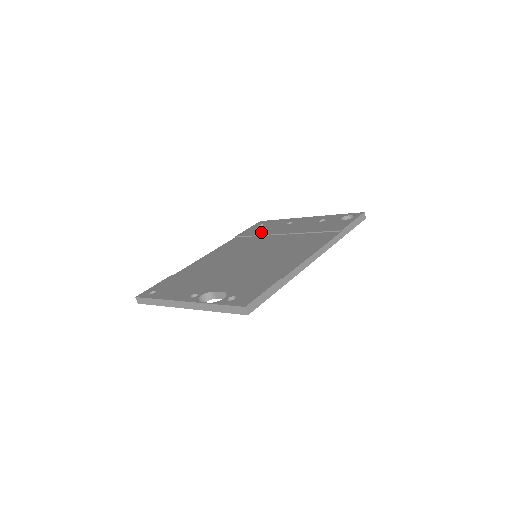
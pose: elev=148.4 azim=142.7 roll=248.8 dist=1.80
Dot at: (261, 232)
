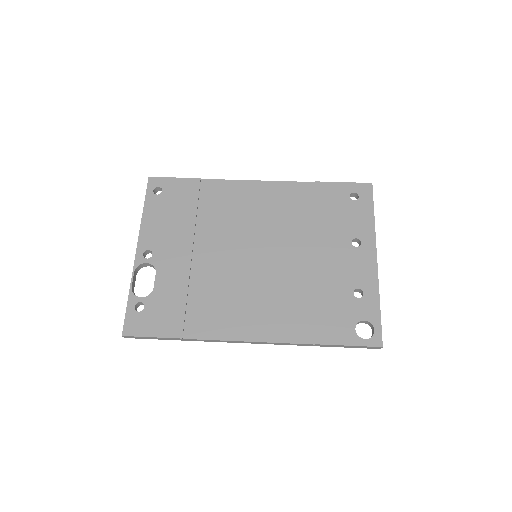
Dot at: (325, 216)
